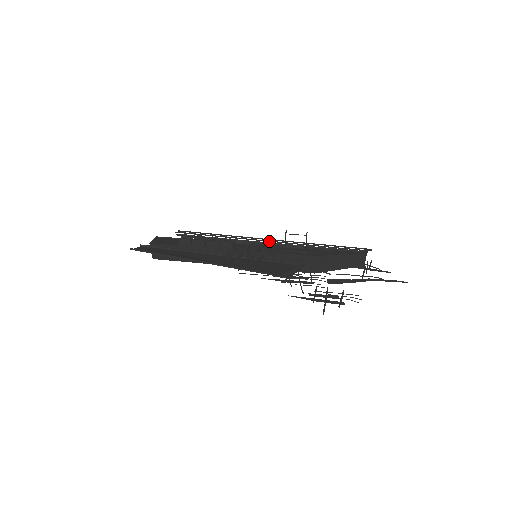
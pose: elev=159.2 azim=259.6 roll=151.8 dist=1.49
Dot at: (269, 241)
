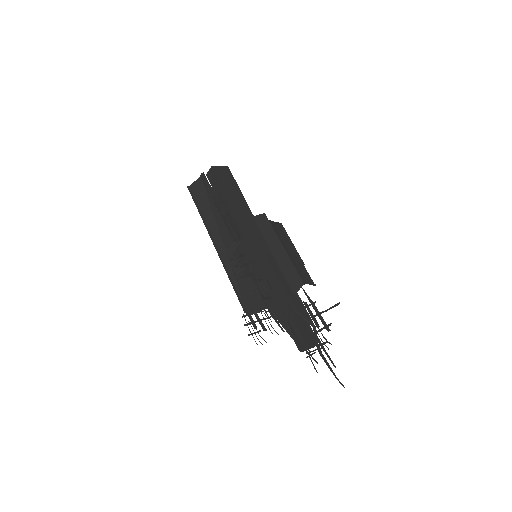
Dot at: (256, 260)
